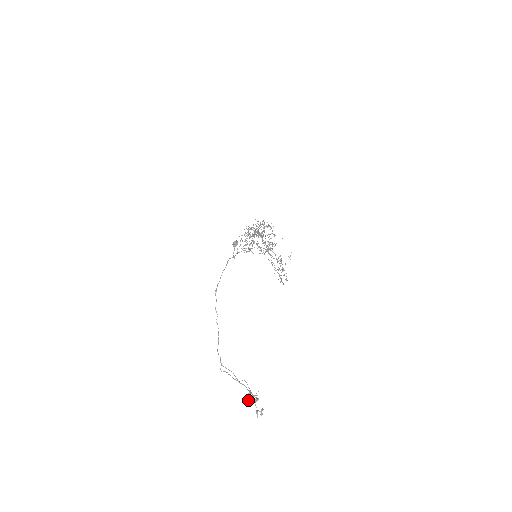
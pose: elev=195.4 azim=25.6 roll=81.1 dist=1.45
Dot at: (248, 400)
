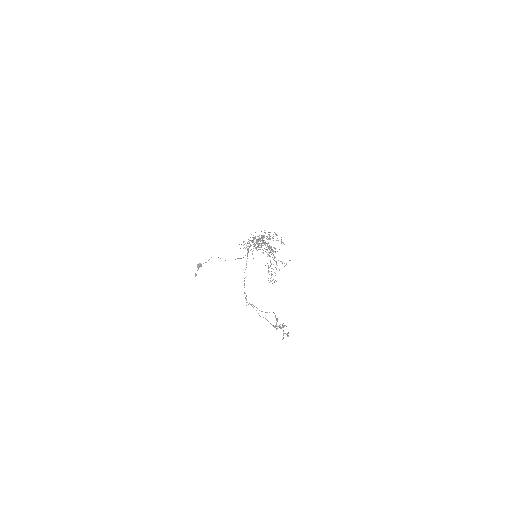
Dot at: (275, 326)
